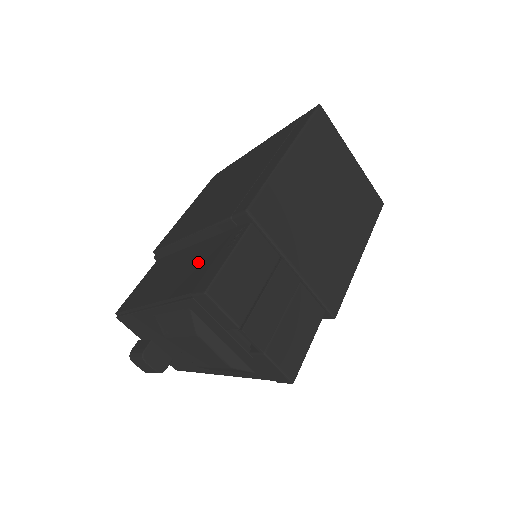
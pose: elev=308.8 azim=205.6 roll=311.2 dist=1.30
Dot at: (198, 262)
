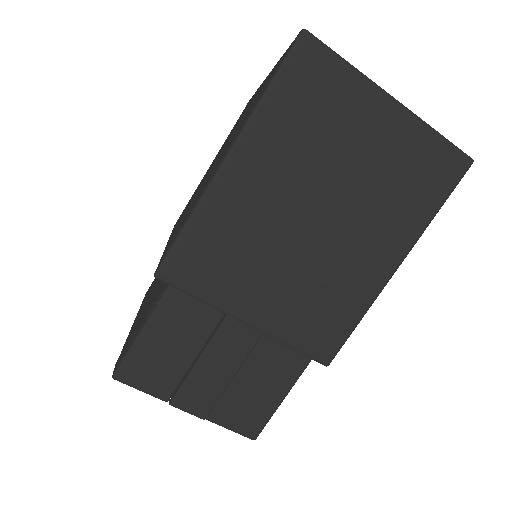
Dot at: (150, 301)
